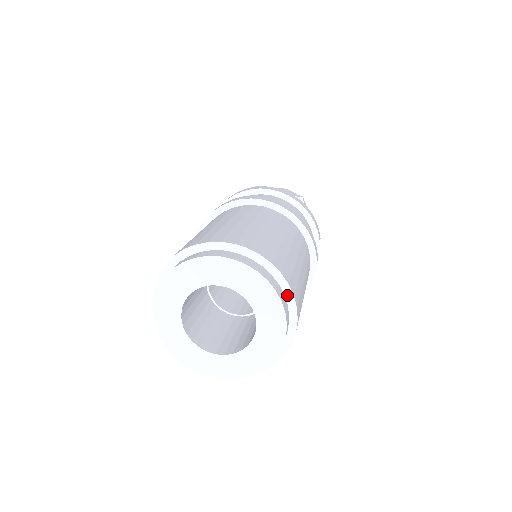
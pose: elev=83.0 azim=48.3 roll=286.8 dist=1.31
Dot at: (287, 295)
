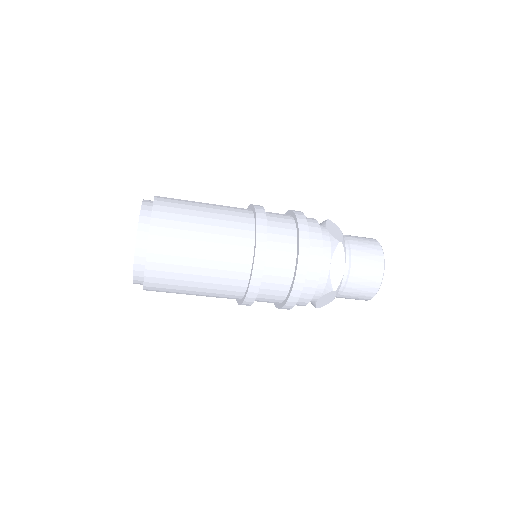
Dot at: (148, 241)
